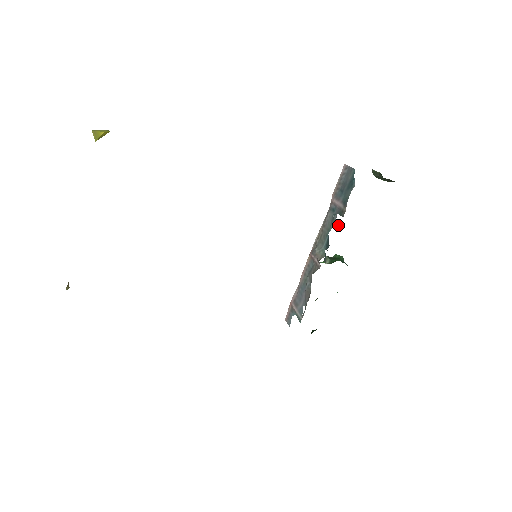
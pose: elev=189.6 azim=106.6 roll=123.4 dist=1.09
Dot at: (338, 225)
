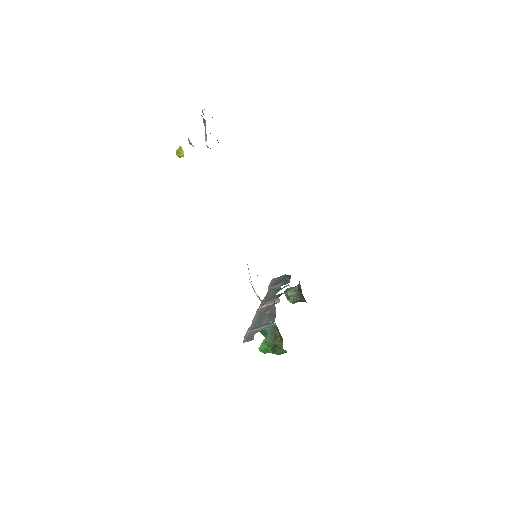
Dot at: occluded
